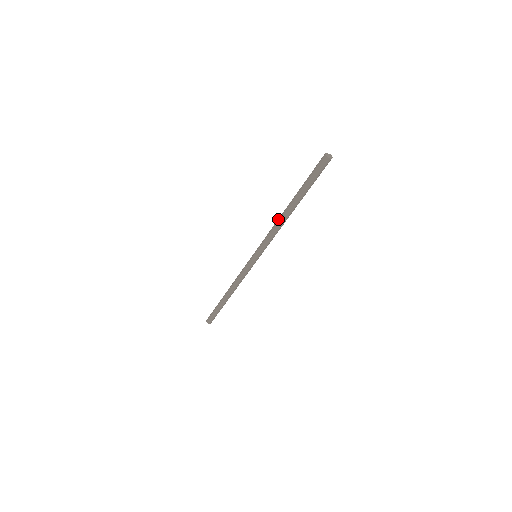
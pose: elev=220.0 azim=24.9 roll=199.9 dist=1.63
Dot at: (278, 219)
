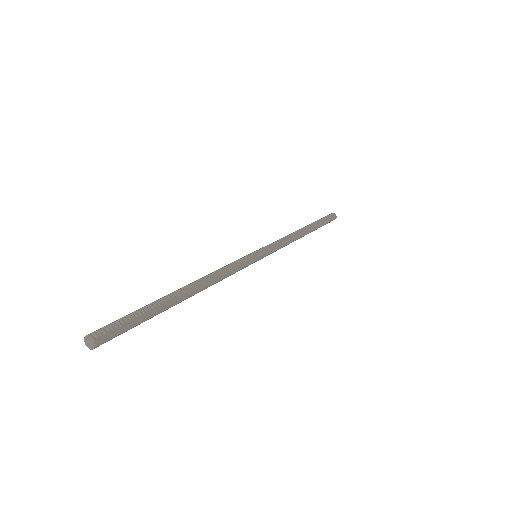
Dot at: (200, 278)
